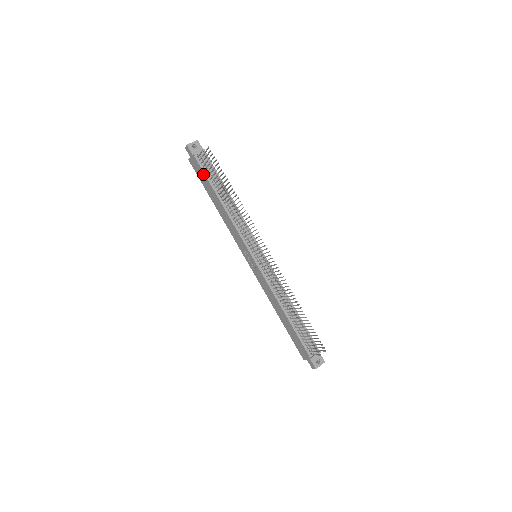
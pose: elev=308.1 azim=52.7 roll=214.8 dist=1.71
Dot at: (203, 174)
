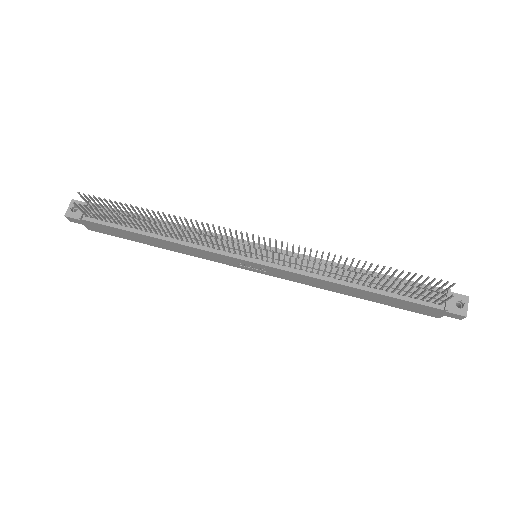
Dot at: (110, 228)
